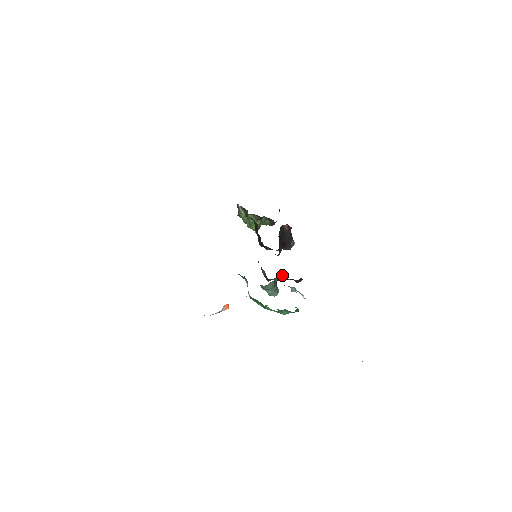
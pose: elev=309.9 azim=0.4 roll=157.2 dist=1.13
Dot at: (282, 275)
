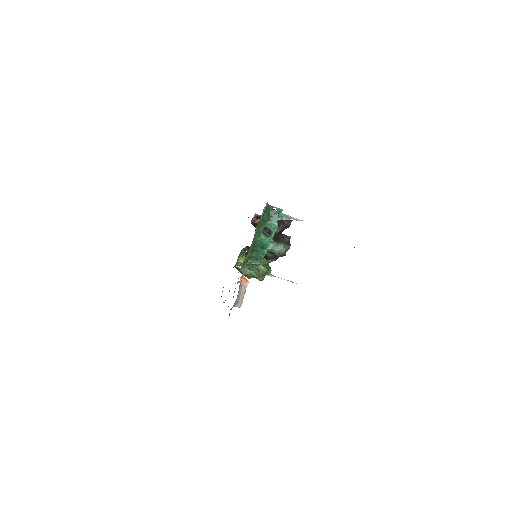
Dot at: (286, 245)
